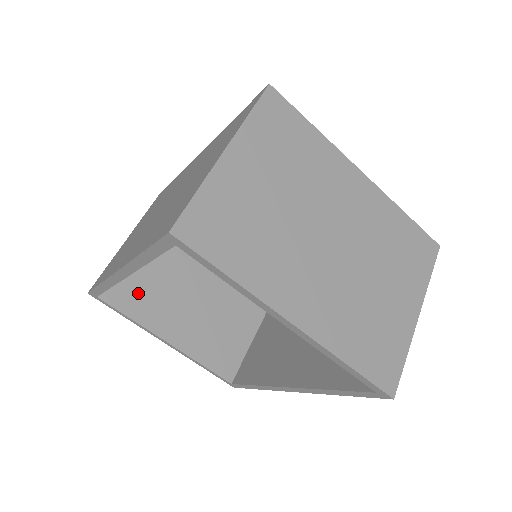
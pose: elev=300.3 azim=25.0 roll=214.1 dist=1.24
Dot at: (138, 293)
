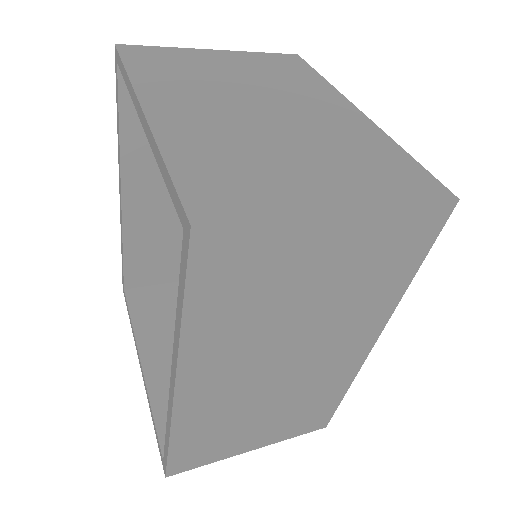
Dot at: (158, 309)
